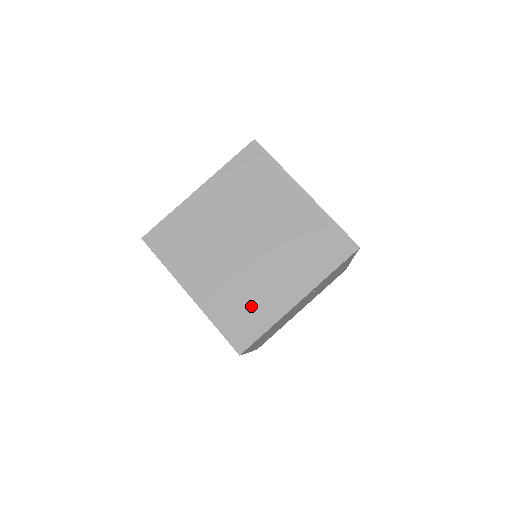
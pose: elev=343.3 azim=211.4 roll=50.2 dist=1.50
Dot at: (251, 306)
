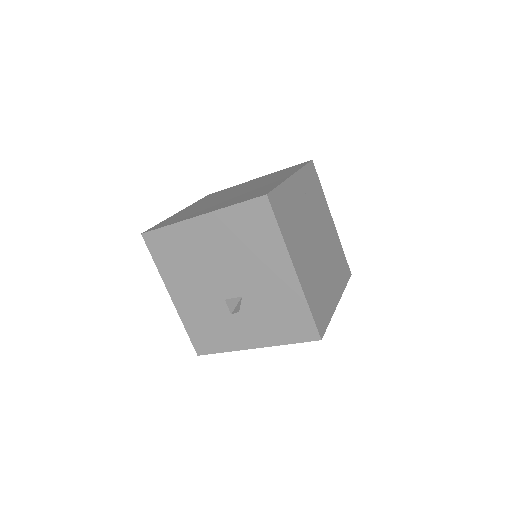
Dot at: (256, 191)
